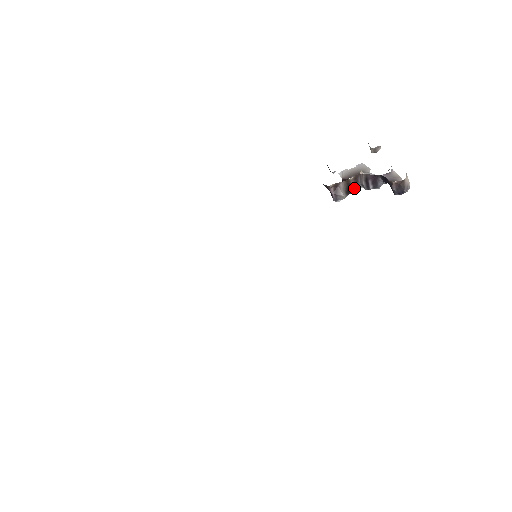
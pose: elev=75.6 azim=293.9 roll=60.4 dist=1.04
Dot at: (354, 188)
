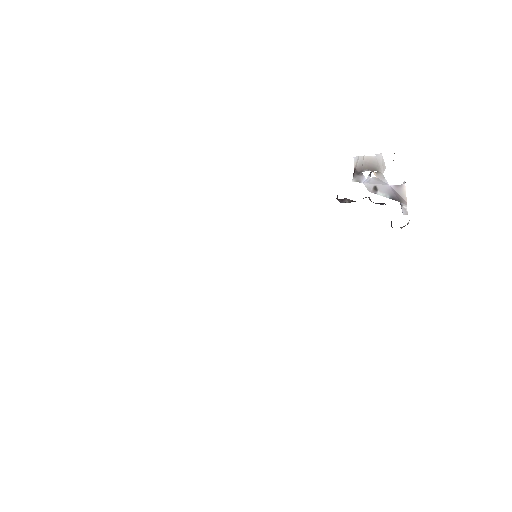
Dot at: occluded
